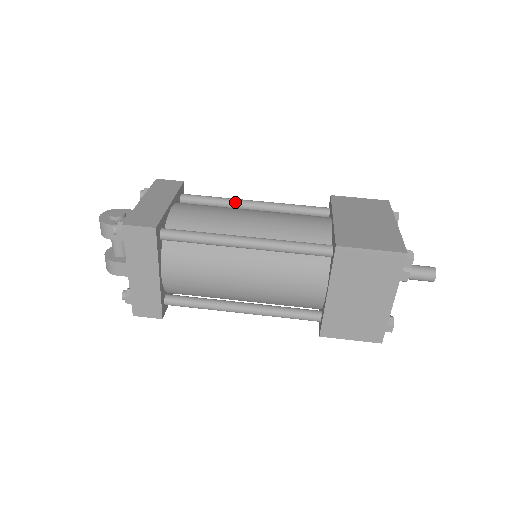
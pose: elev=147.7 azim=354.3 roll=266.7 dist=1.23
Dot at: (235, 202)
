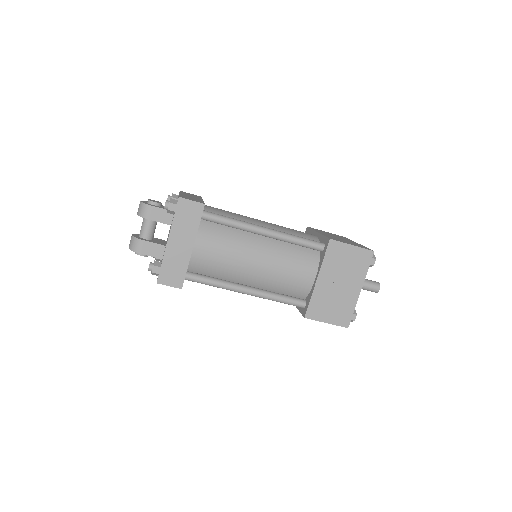
Dot at: occluded
